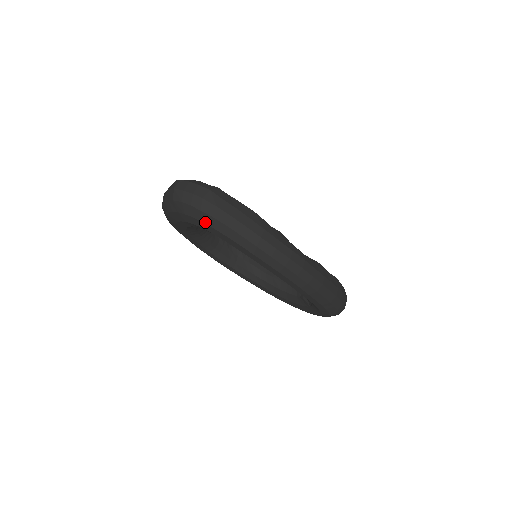
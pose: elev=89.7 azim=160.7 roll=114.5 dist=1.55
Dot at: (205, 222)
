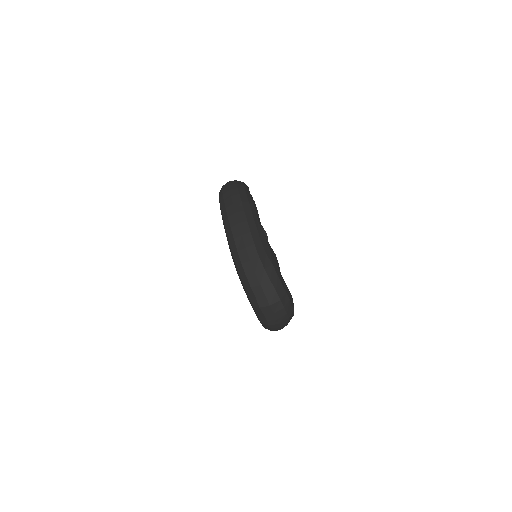
Dot at: (262, 324)
